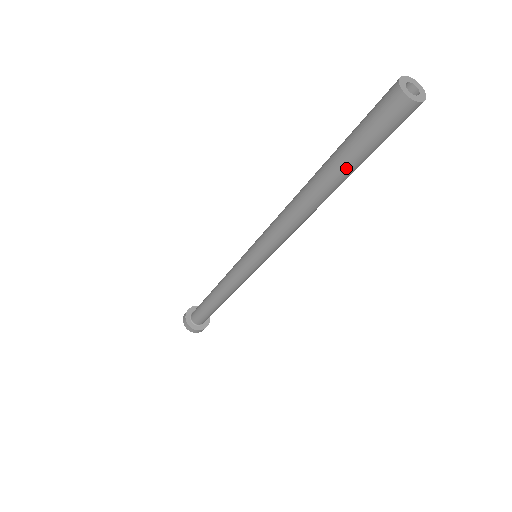
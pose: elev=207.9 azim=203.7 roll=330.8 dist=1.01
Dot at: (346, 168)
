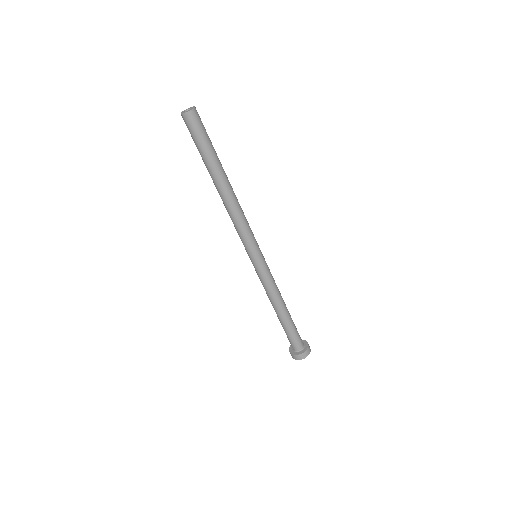
Dot at: (205, 162)
